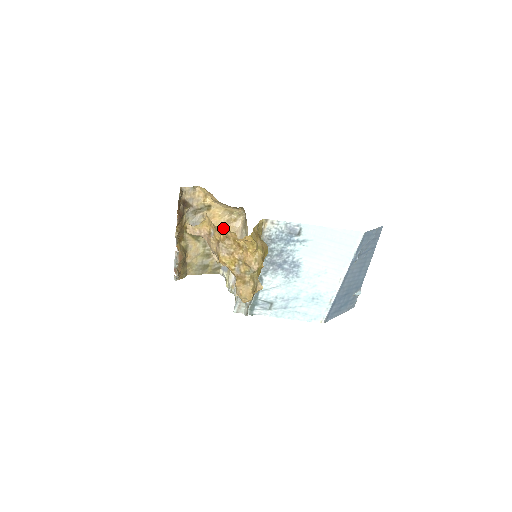
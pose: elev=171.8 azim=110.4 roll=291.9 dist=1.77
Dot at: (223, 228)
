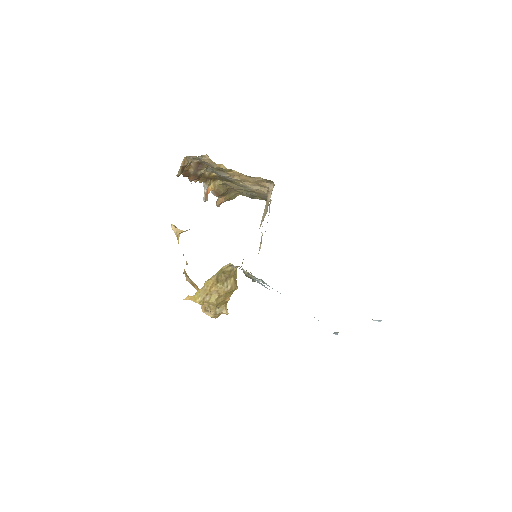
Dot at: (256, 183)
